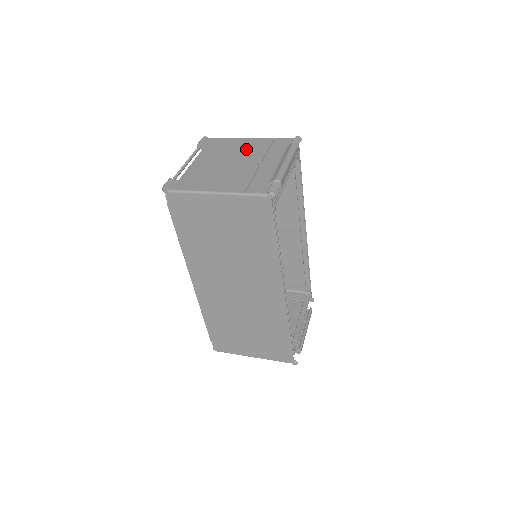
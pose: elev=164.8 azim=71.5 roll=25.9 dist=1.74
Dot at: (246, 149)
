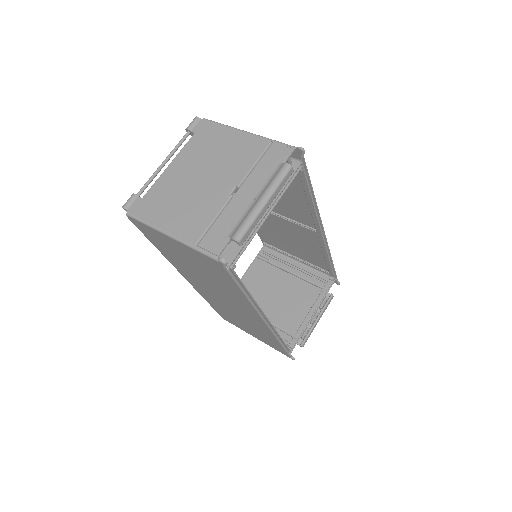
Dot at: (232, 157)
